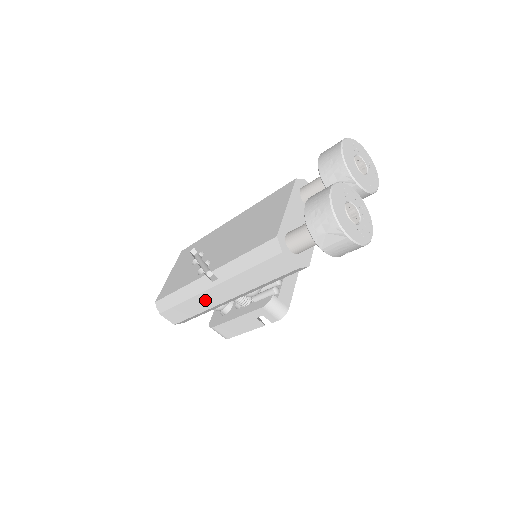
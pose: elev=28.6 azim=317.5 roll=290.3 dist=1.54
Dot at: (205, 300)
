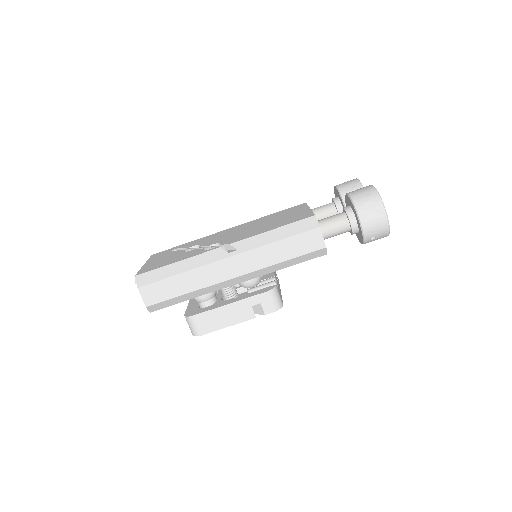
Dot at: (209, 274)
